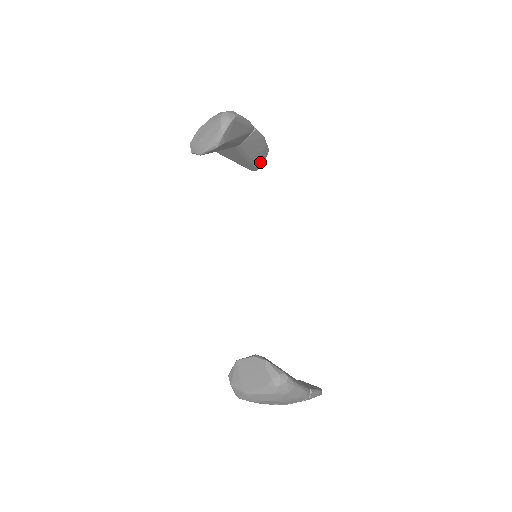
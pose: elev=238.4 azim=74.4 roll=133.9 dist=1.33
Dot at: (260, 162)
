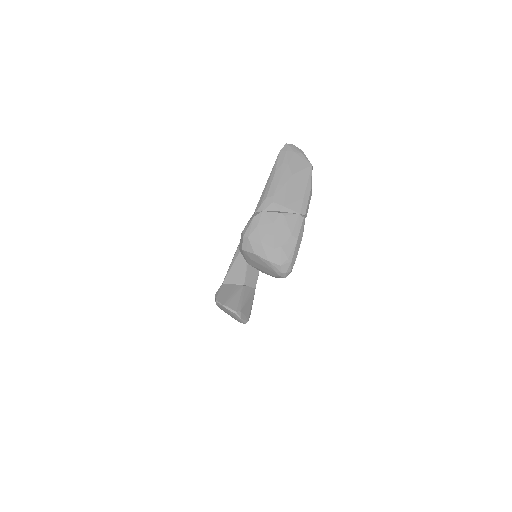
Dot at: occluded
